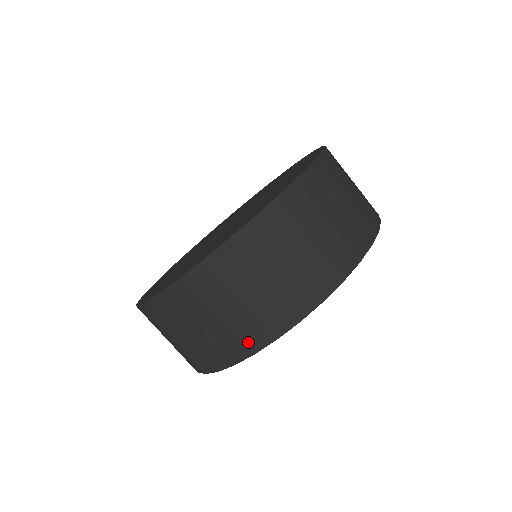
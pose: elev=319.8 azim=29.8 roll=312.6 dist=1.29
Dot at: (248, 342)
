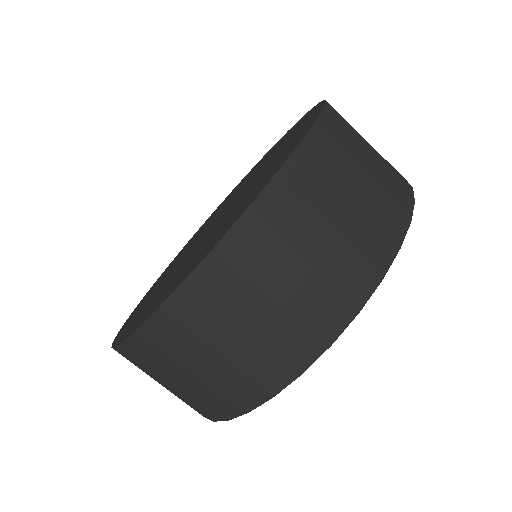
Dot at: (202, 412)
